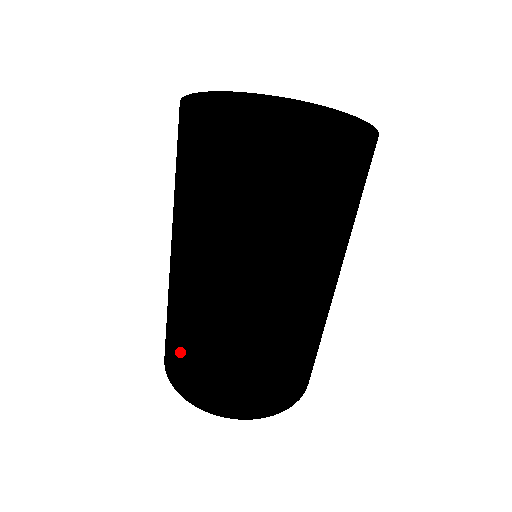
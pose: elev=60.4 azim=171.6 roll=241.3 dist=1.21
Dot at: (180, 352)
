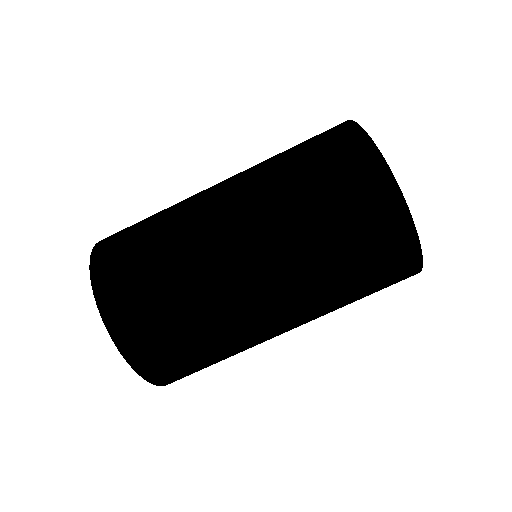
Dot at: (140, 235)
